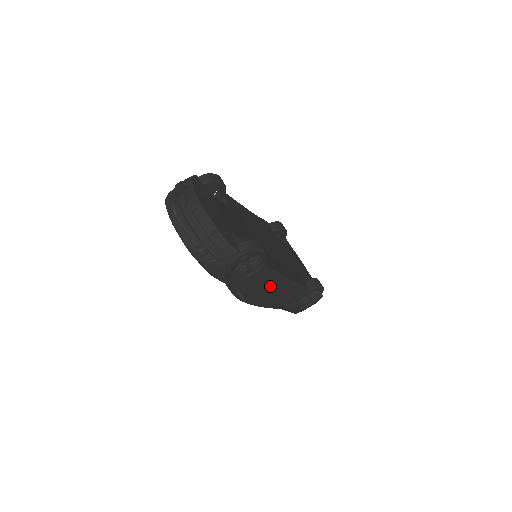
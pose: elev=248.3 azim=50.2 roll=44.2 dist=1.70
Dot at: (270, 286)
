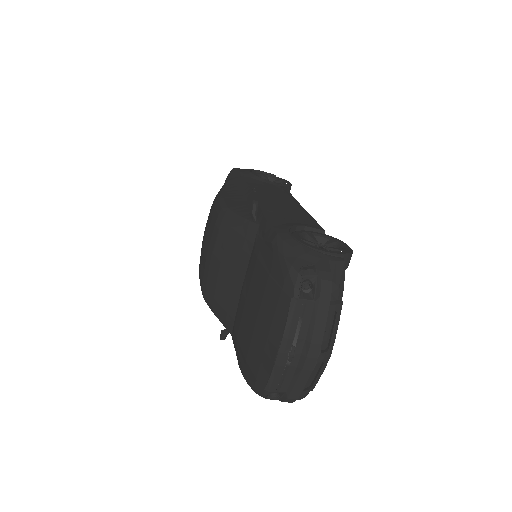
Dot at: occluded
